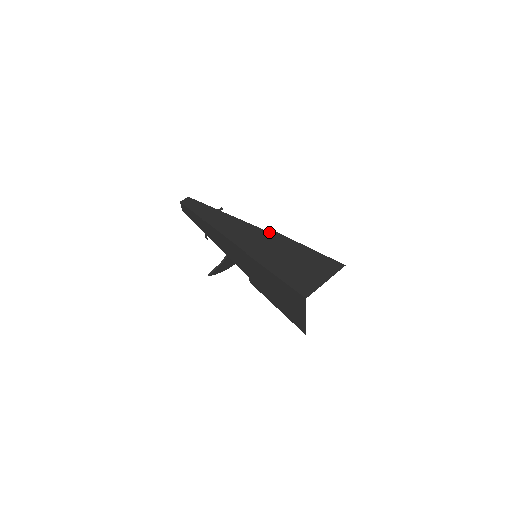
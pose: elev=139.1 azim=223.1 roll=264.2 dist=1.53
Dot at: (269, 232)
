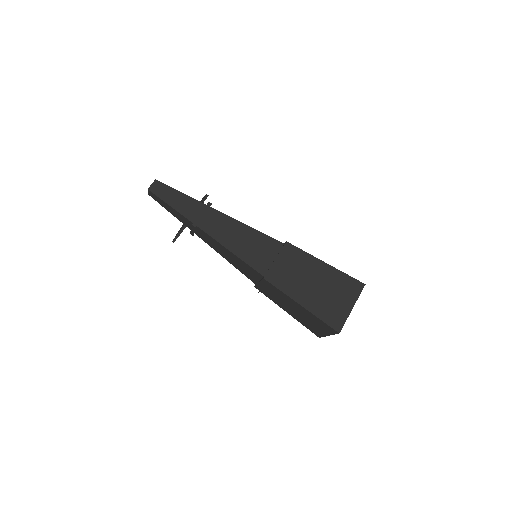
Dot at: (277, 240)
